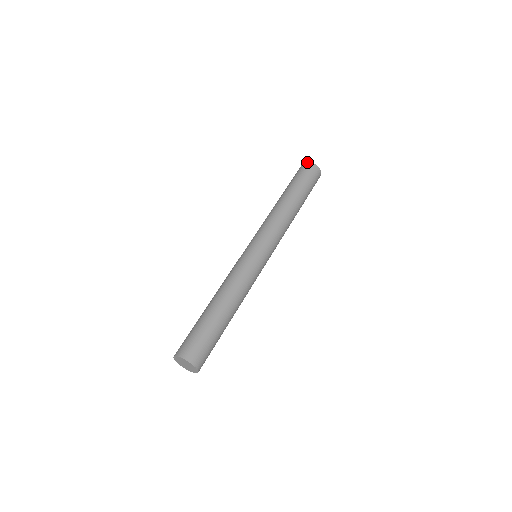
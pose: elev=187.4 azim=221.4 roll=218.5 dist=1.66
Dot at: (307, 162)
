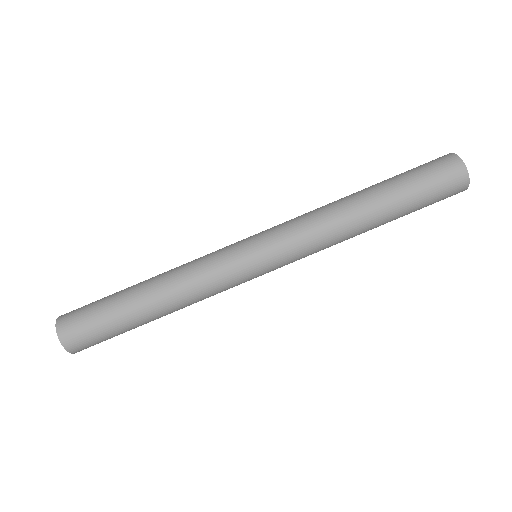
Dot at: occluded
